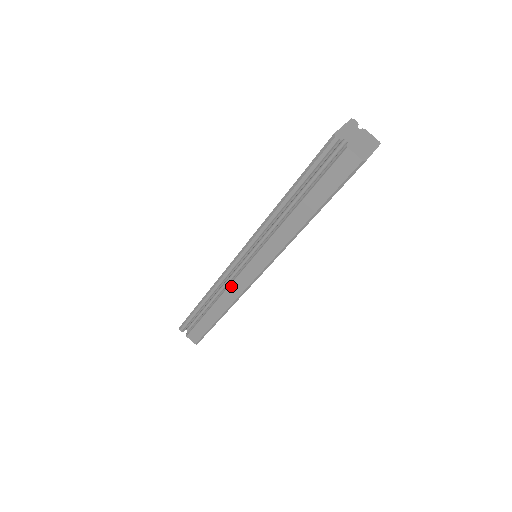
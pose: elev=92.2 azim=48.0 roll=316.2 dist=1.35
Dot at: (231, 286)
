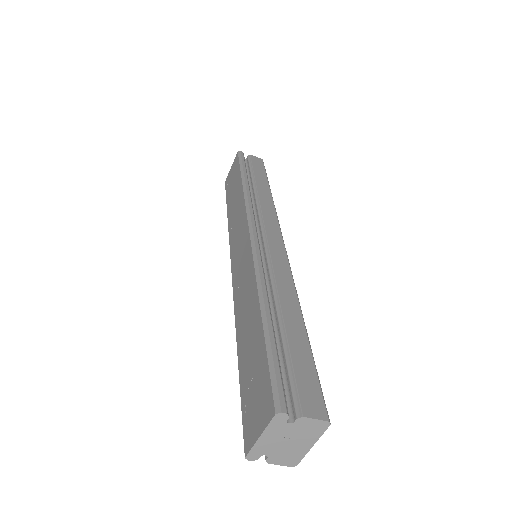
Dot at: occluded
